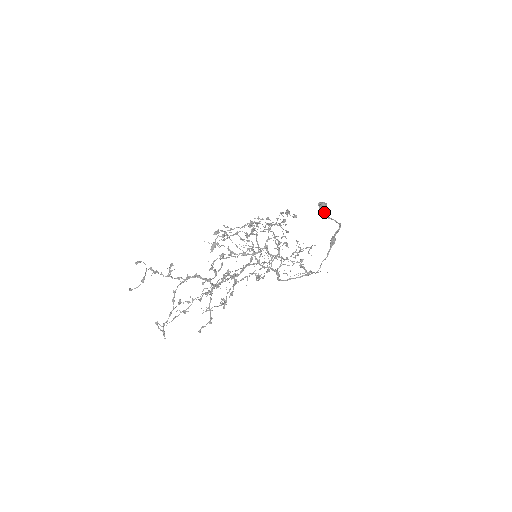
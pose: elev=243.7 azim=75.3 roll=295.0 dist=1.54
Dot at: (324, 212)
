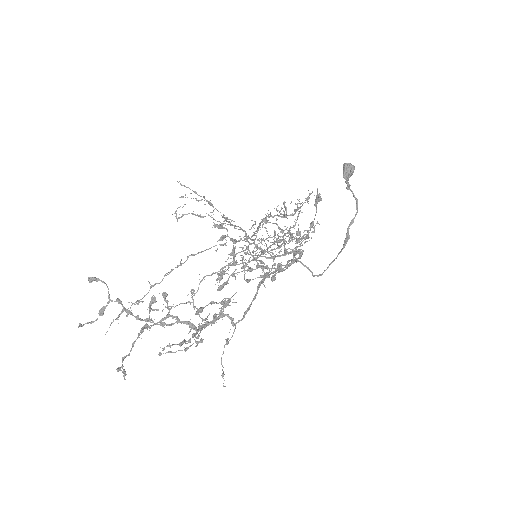
Dot at: occluded
